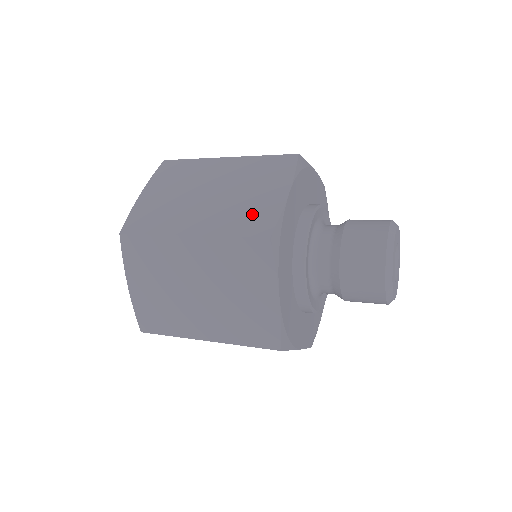
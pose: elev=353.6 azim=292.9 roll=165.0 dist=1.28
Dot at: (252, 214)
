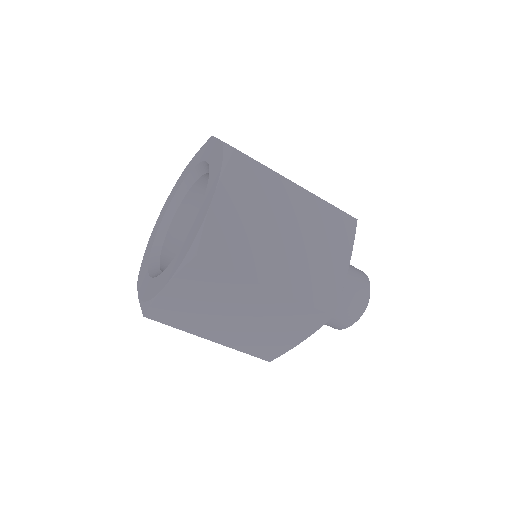
Dot at: occluded
